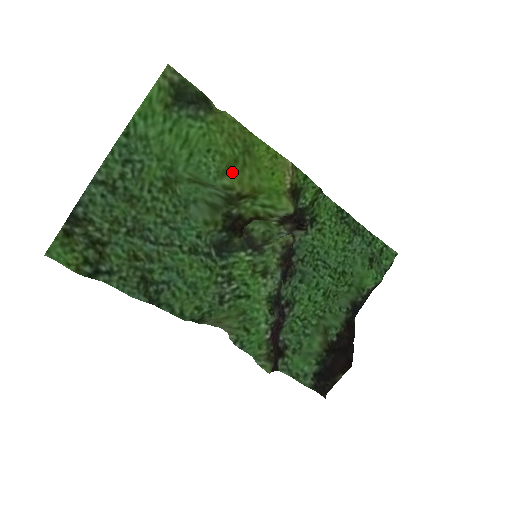
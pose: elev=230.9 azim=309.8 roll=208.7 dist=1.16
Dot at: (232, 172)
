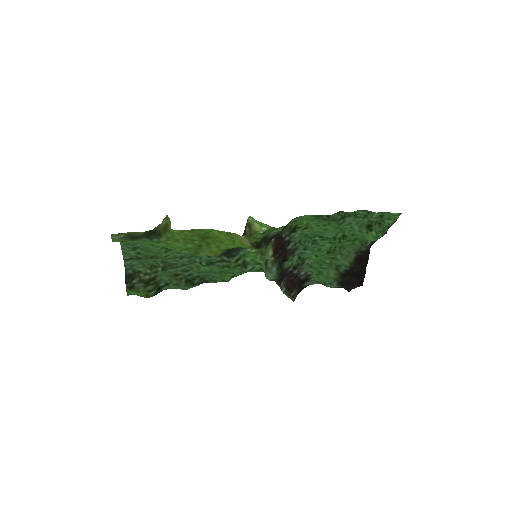
Dot at: (201, 251)
